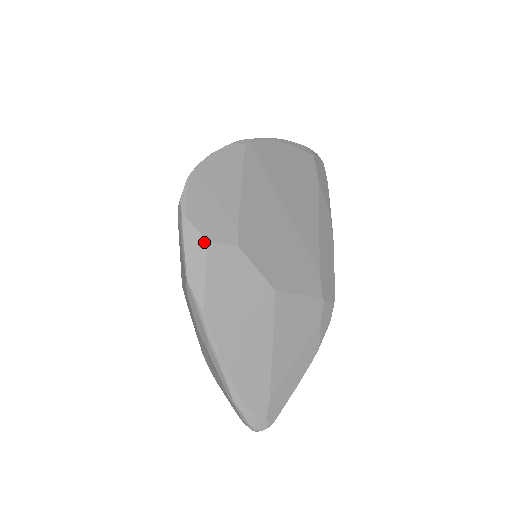
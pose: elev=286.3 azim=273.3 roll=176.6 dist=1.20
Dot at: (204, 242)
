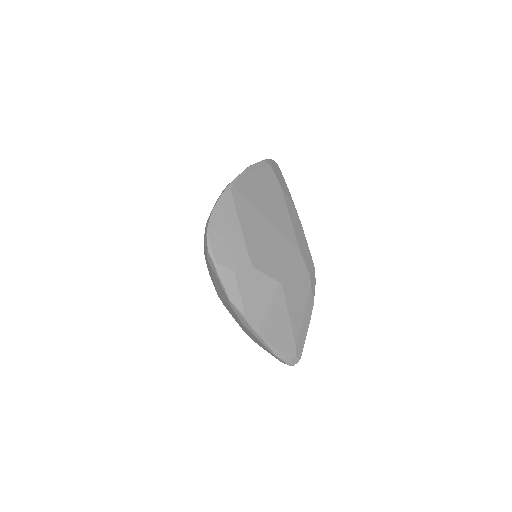
Dot at: (232, 274)
